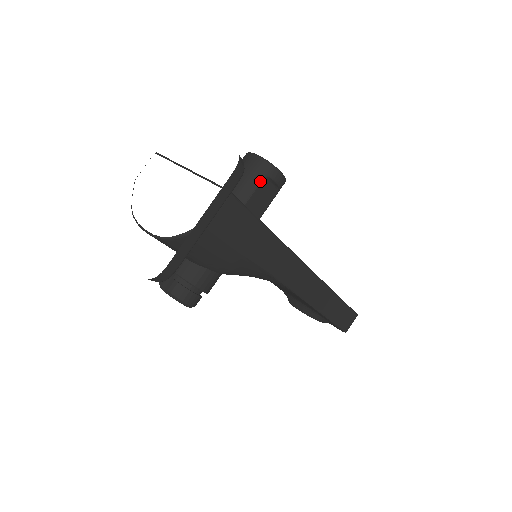
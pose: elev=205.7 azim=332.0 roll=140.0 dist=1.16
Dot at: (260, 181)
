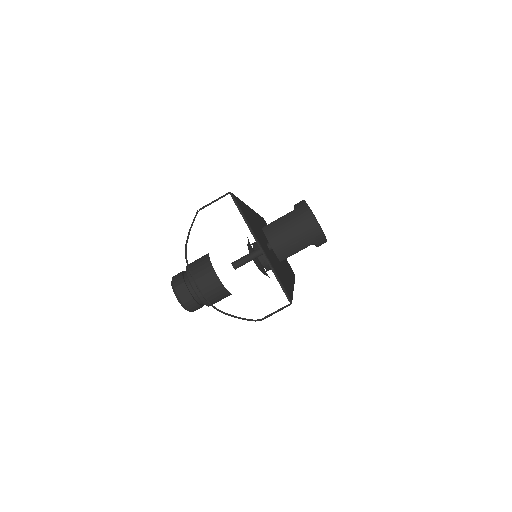
Dot at: (307, 246)
